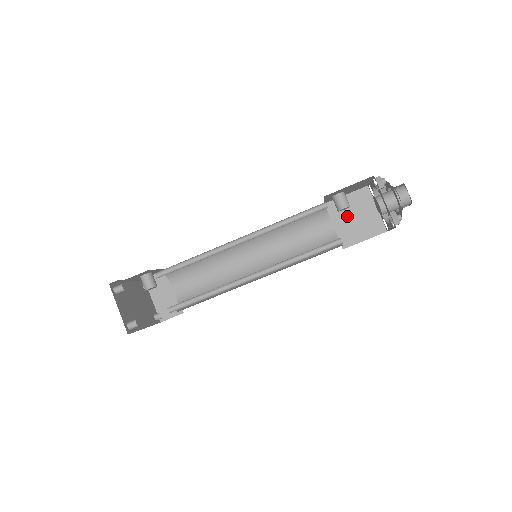
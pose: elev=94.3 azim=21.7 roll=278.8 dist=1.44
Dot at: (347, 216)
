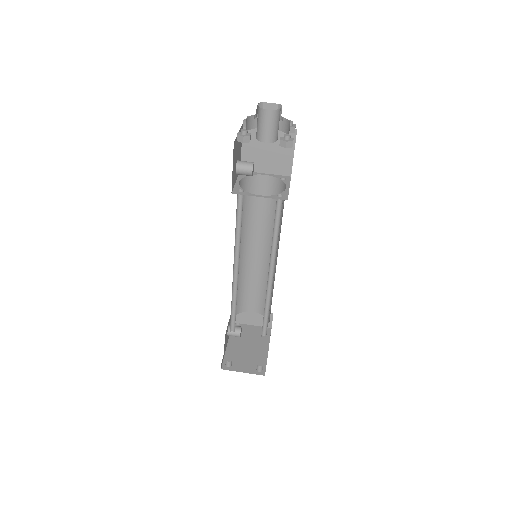
Dot at: (262, 157)
